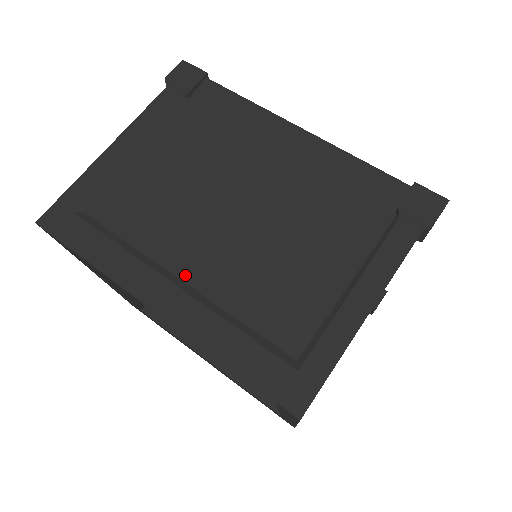
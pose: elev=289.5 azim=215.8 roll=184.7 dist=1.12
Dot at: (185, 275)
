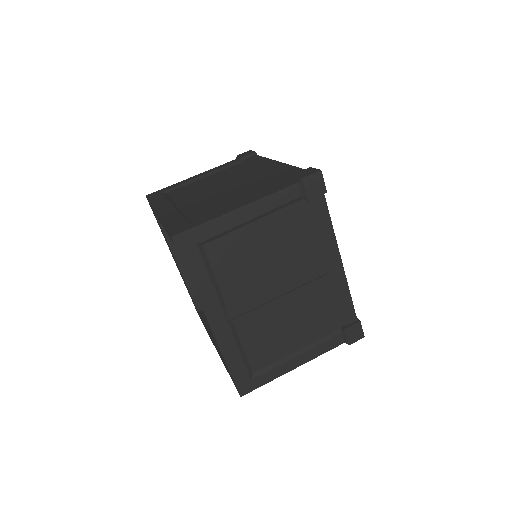
Dot at: (180, 205)
